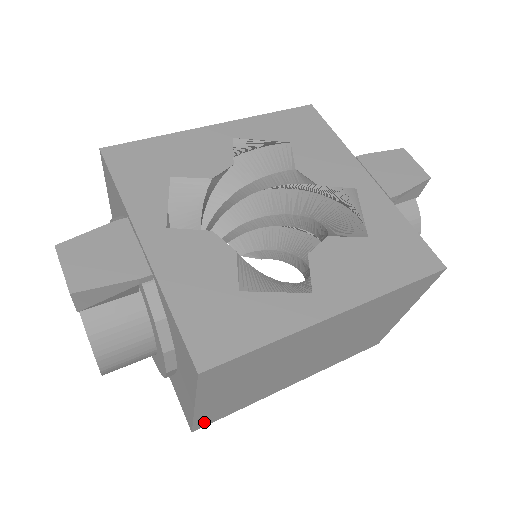
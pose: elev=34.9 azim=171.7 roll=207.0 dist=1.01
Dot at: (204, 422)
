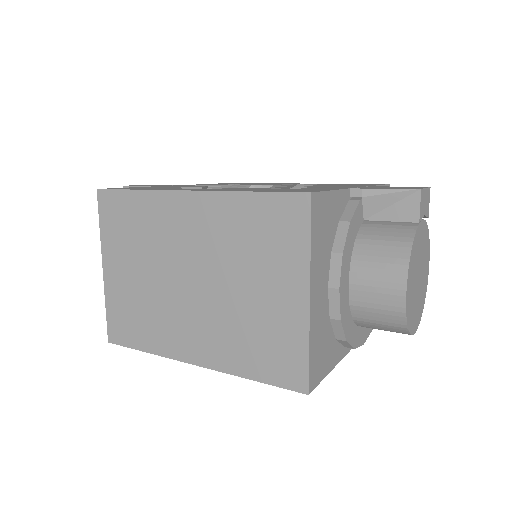
Dot at: (116, 329)
